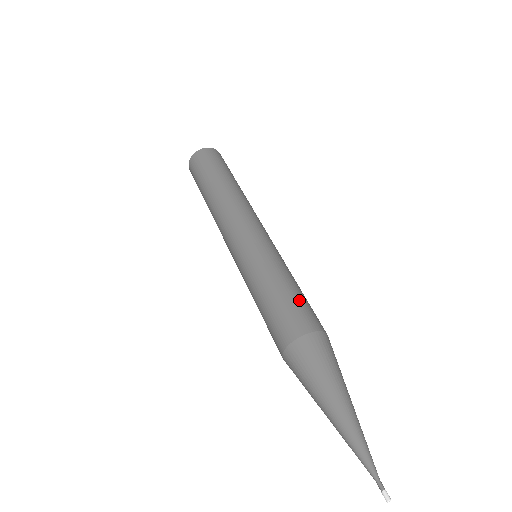
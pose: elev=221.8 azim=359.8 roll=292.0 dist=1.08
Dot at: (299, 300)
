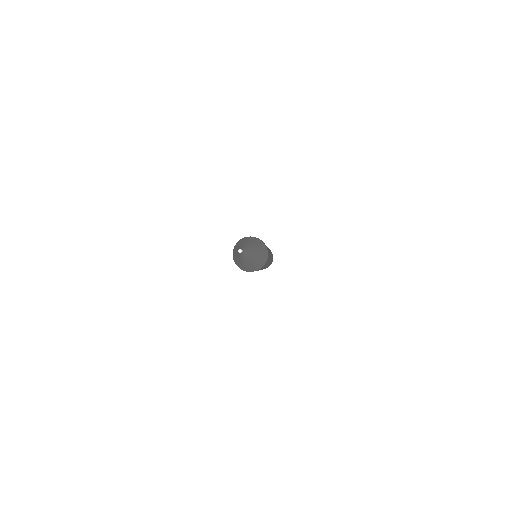
Dot at: occluded
